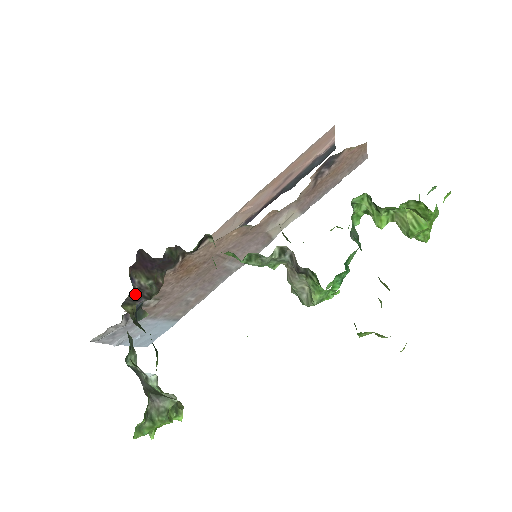
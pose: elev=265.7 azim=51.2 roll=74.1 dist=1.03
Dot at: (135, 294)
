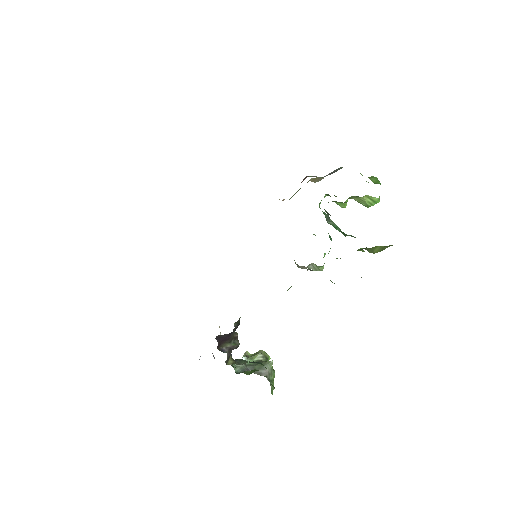
Dot at: (229, 354)
